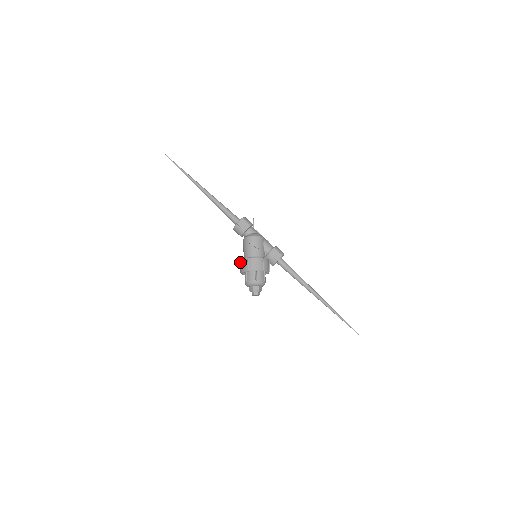
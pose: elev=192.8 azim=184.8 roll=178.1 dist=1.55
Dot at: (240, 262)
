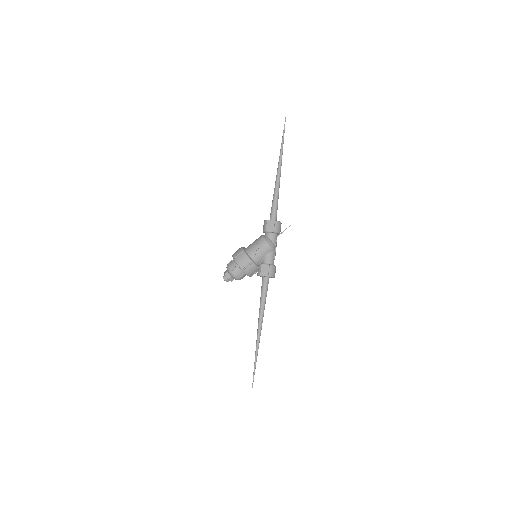
Dot at: (241, 247)
